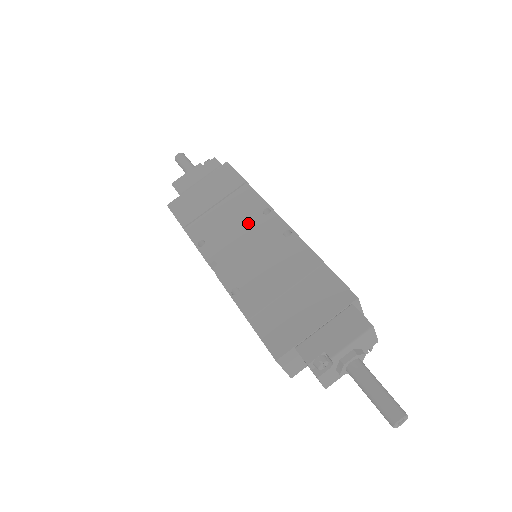
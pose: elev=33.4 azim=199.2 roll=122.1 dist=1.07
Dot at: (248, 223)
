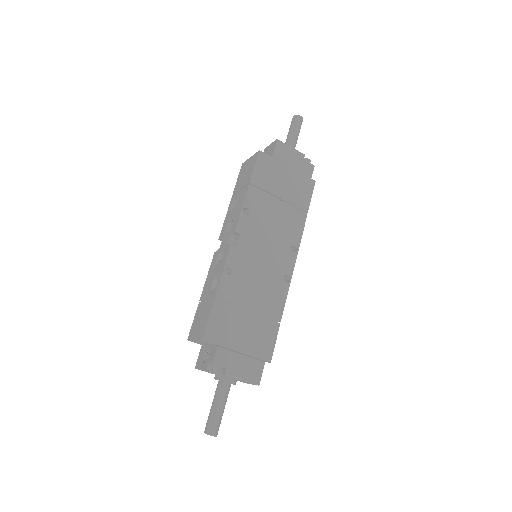
Dot at: (279, 240)
